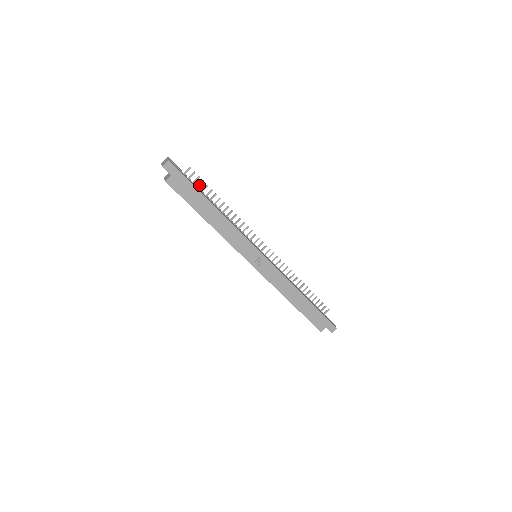
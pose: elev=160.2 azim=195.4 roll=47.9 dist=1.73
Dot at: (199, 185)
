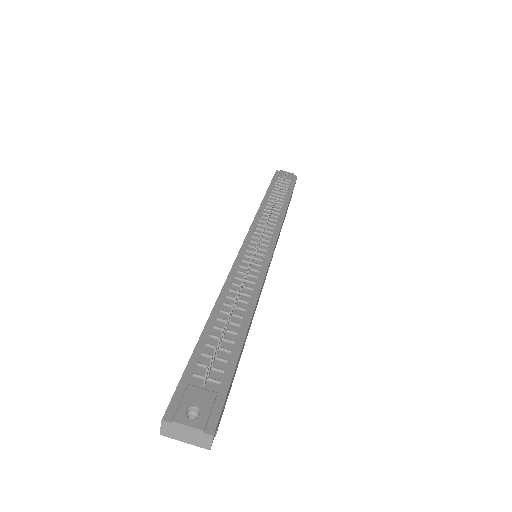
Dot at: (218, 349)
